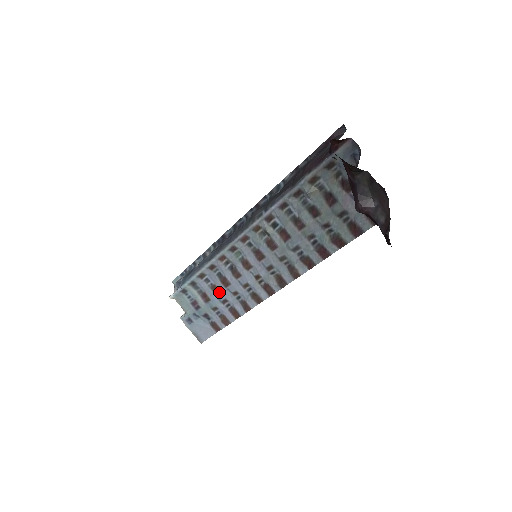
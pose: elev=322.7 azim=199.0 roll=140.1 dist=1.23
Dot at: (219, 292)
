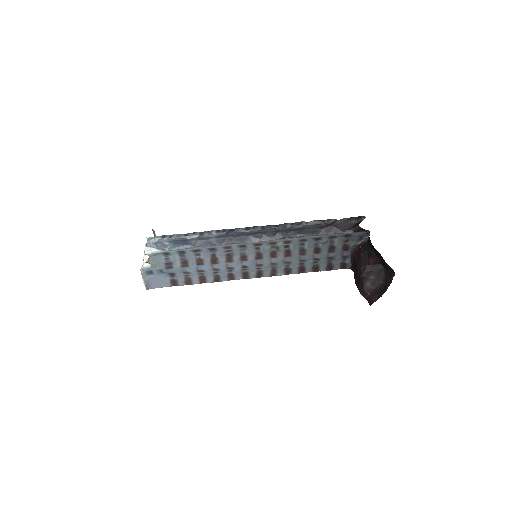
Dot at: (202, 265)
